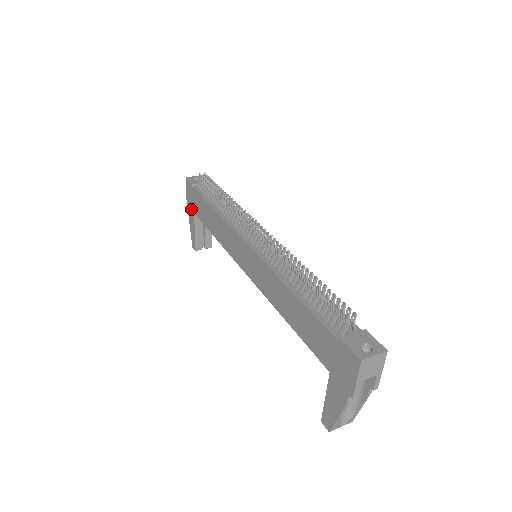
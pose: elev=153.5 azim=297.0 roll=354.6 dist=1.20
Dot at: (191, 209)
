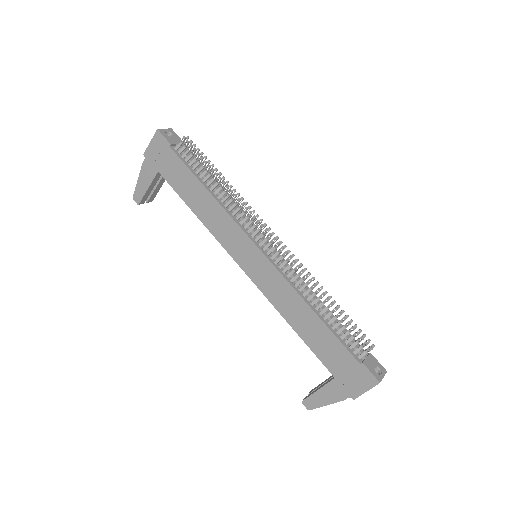
Dot at: (153, 164)
